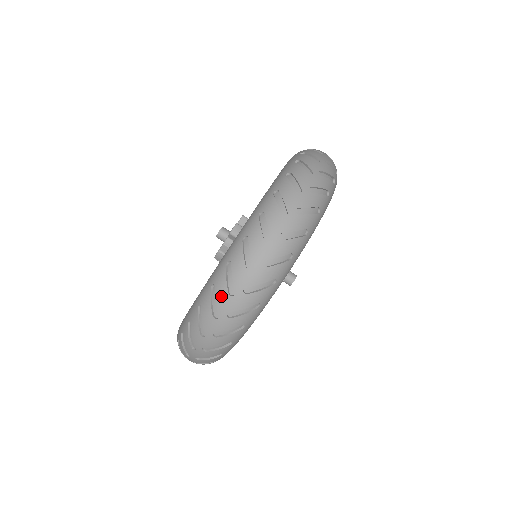
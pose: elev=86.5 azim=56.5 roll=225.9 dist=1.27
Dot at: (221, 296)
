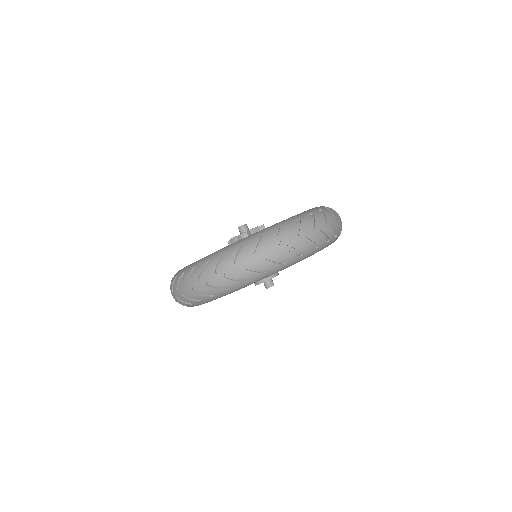
Dot at: (228, 261)
